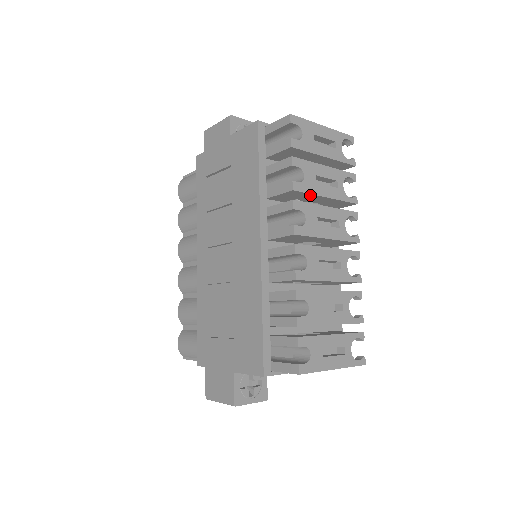
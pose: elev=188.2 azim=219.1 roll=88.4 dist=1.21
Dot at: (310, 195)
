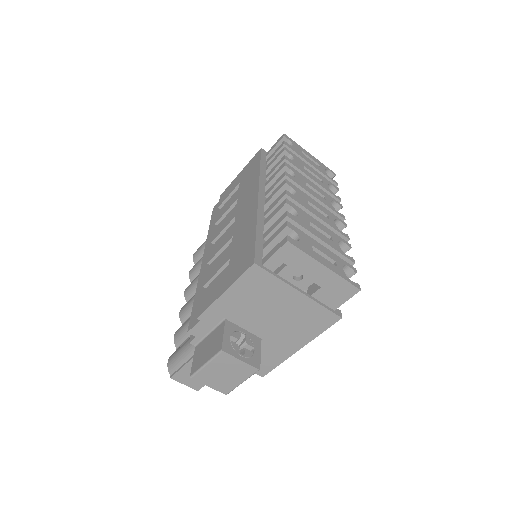
Dot at: occluded
